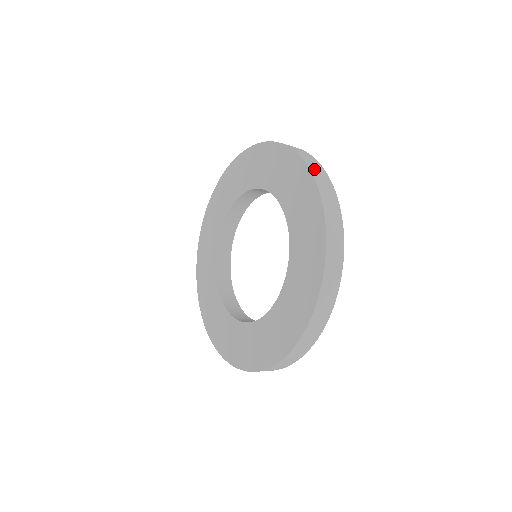
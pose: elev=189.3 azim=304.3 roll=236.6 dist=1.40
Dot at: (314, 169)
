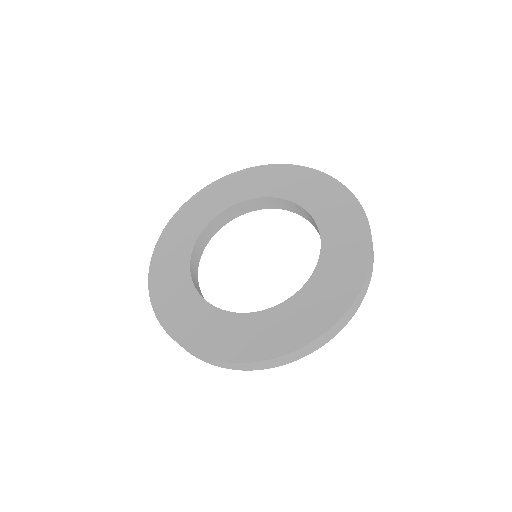
Dot at: occluded
